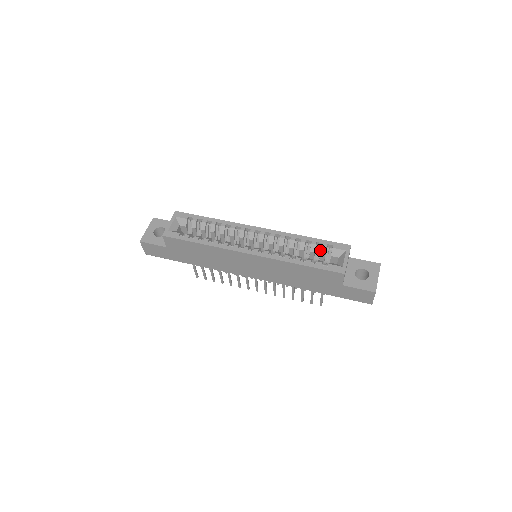
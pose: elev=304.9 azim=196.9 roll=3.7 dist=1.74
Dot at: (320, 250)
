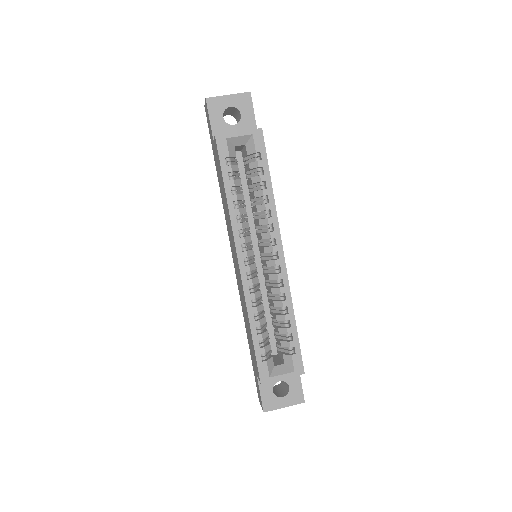
Dot at: (285, 339)
